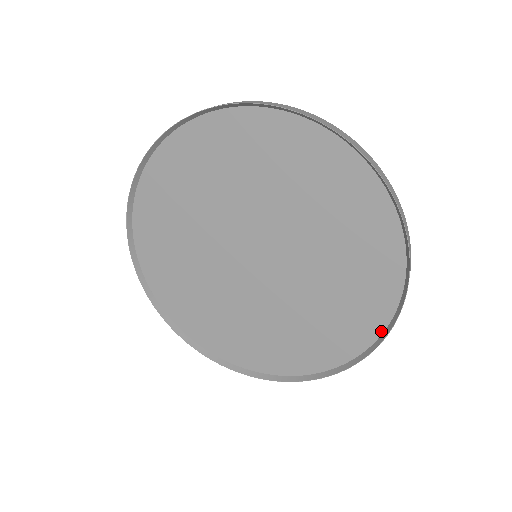
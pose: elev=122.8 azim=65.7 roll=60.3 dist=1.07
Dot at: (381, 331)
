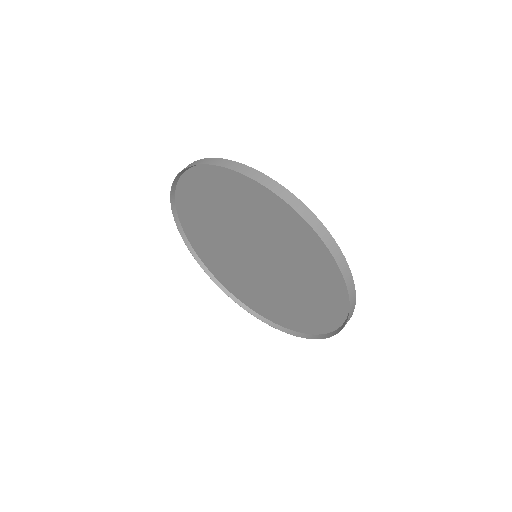
Dot at: (337, 327)
